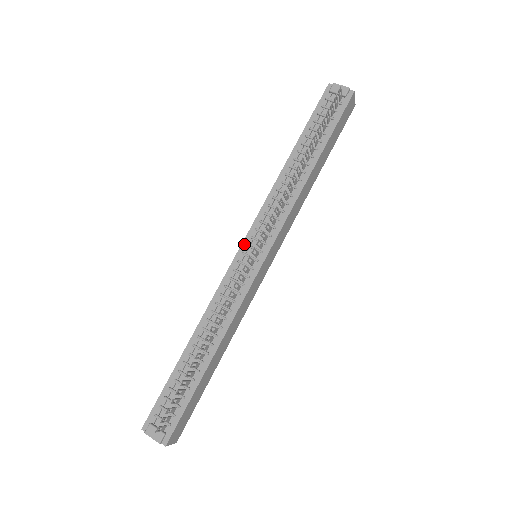
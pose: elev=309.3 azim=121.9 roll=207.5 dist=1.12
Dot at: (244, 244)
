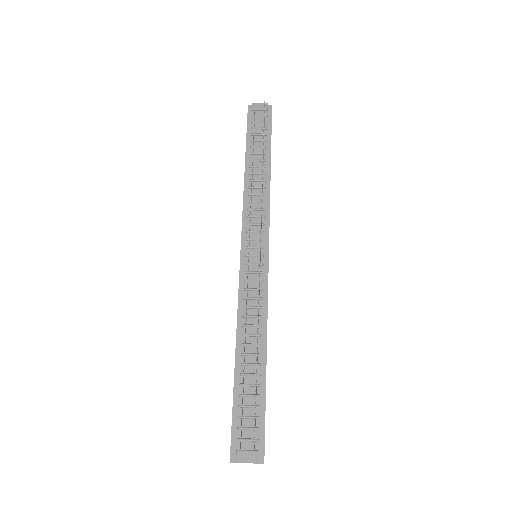
Dot at: (243, 248)
